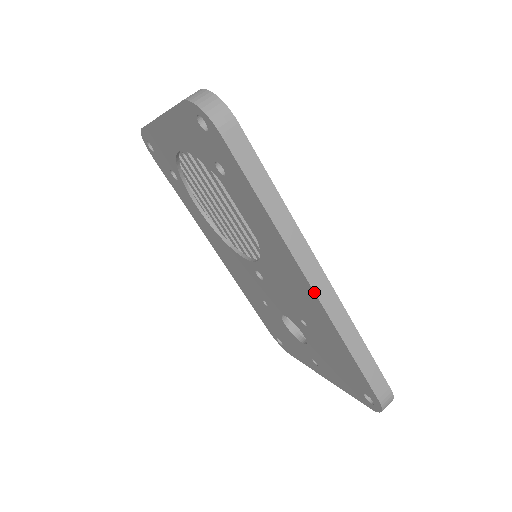
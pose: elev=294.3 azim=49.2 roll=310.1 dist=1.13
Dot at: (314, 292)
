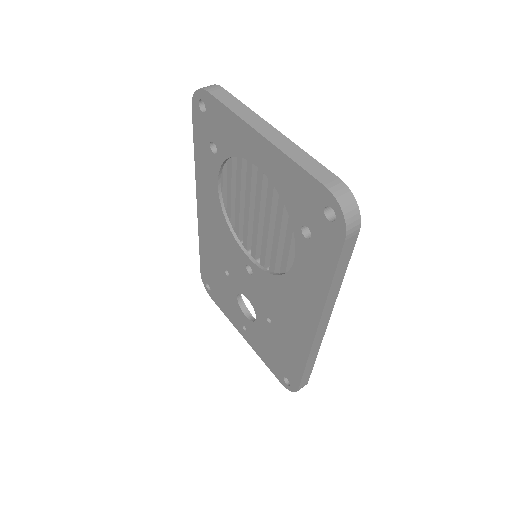
Dot at: (315, 336)
